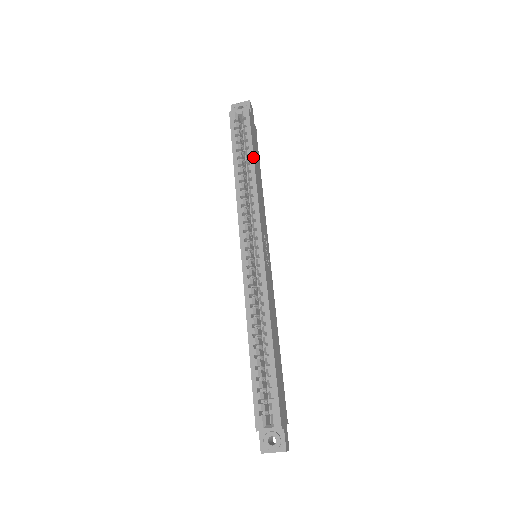
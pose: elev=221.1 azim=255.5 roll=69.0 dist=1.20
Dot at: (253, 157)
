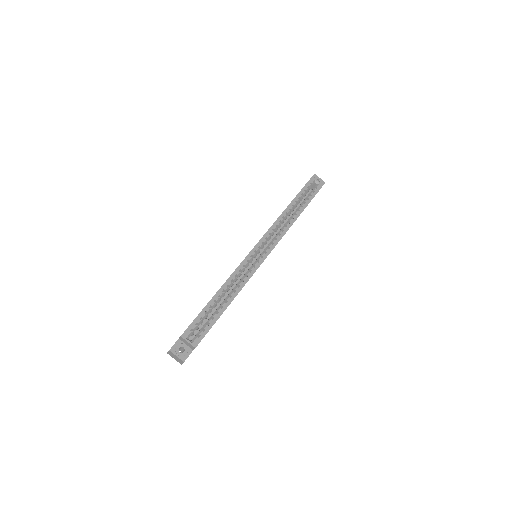
Dot at: occluded
